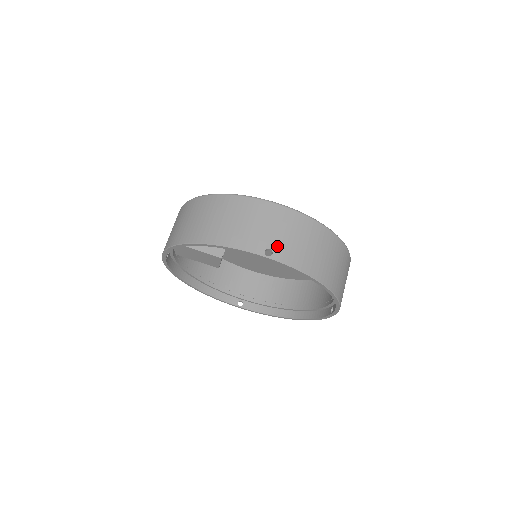
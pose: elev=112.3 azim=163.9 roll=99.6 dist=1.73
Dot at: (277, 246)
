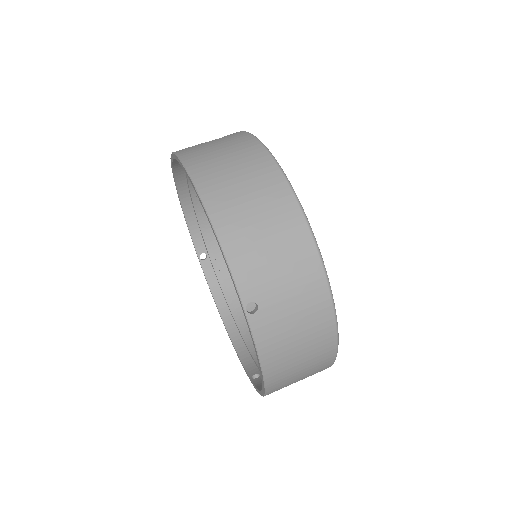
Dot at: (268, 311)
